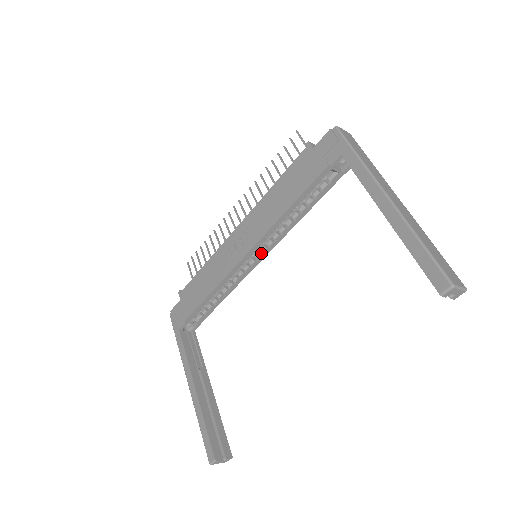
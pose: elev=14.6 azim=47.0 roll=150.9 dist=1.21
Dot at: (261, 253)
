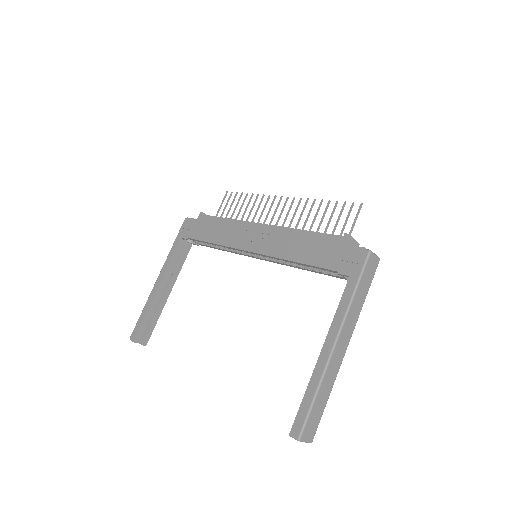
Dot at: (262, 256)
